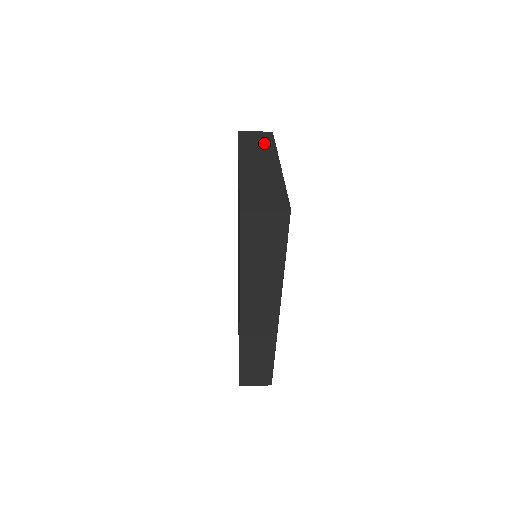
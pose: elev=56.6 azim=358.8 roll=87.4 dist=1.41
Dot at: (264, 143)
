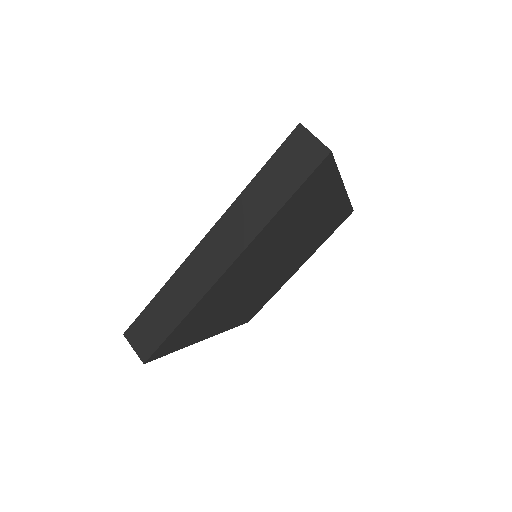
Dot at: occluded
